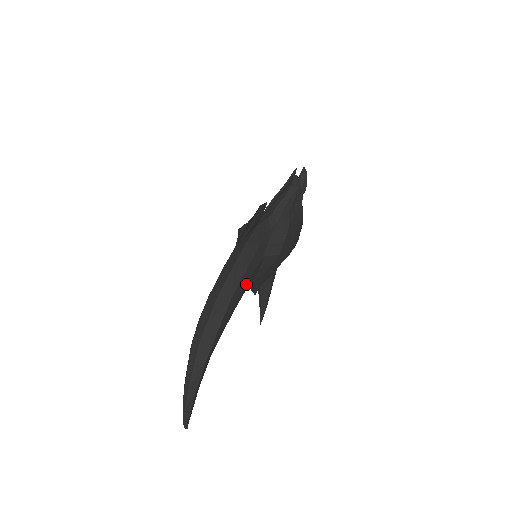
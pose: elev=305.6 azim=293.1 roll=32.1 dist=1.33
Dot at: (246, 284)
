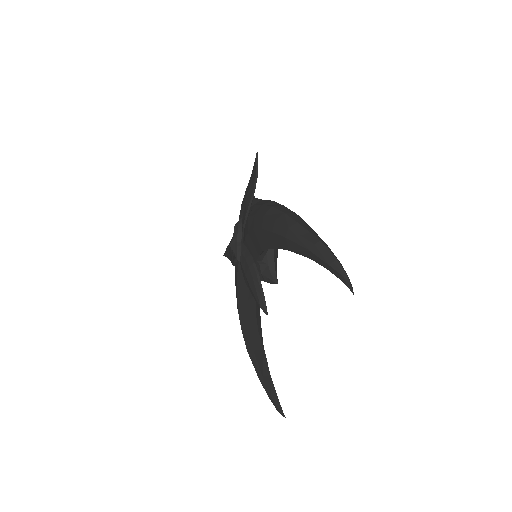
Dot at: occluded
